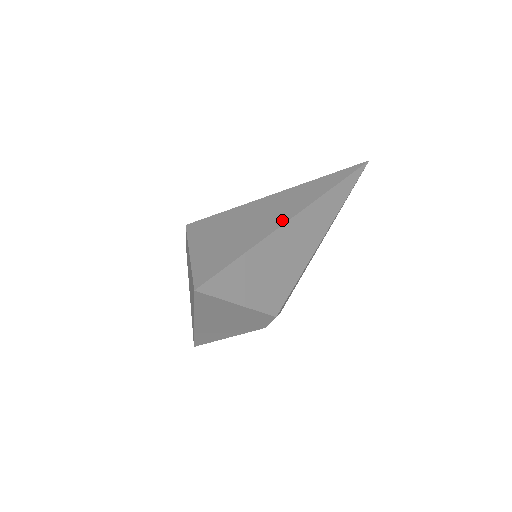
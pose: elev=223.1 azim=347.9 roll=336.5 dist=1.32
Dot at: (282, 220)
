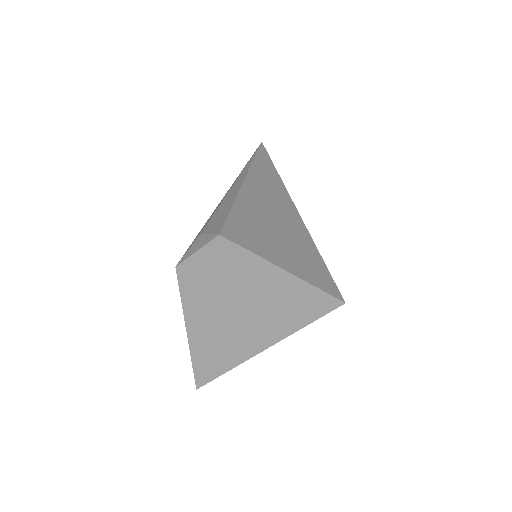
Dot at: (293, 210)
